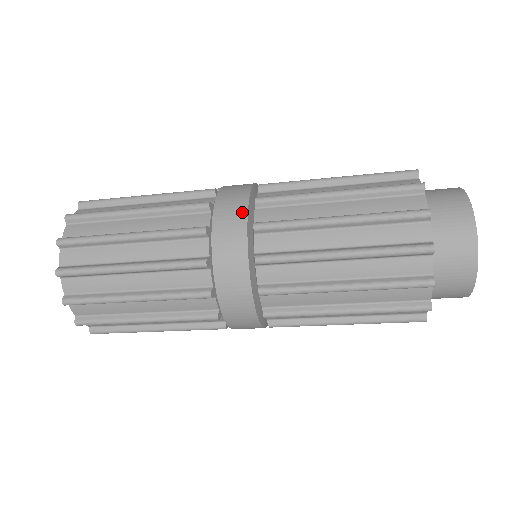
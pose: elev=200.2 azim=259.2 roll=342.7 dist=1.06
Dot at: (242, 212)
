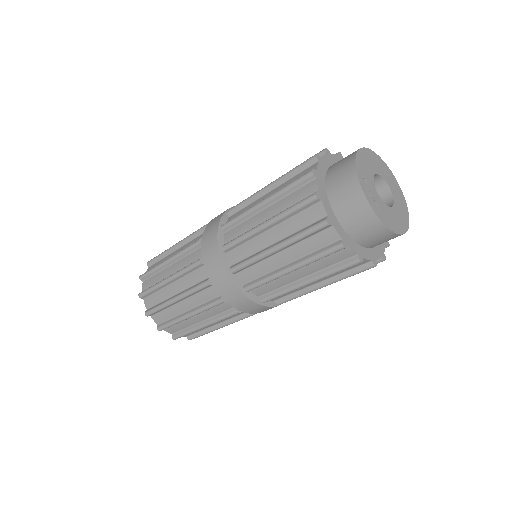
Dot at: (215, 241)
